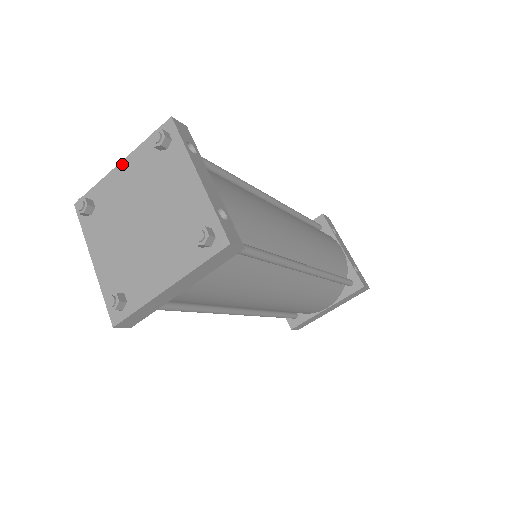
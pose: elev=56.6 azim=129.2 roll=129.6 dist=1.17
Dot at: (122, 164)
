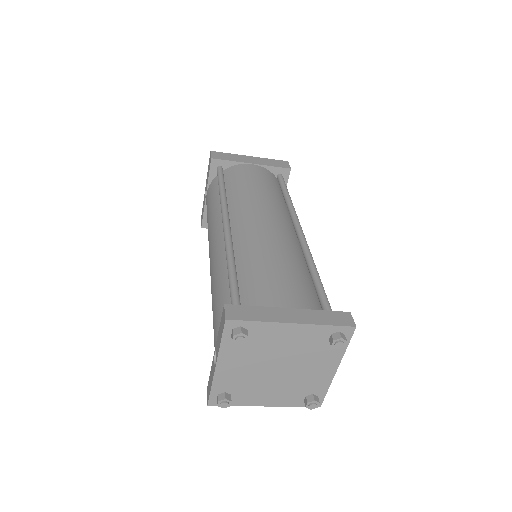
Dot at: (294, 326)
